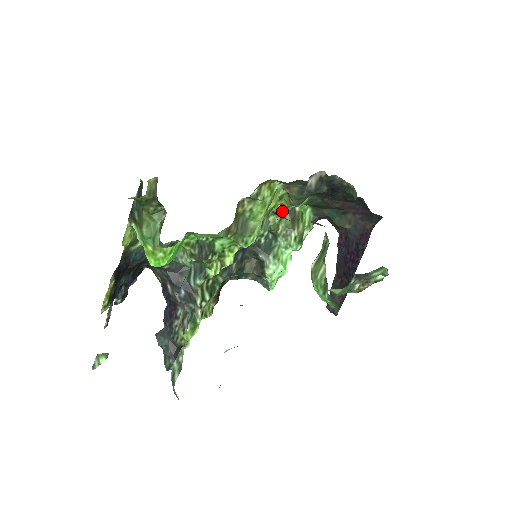
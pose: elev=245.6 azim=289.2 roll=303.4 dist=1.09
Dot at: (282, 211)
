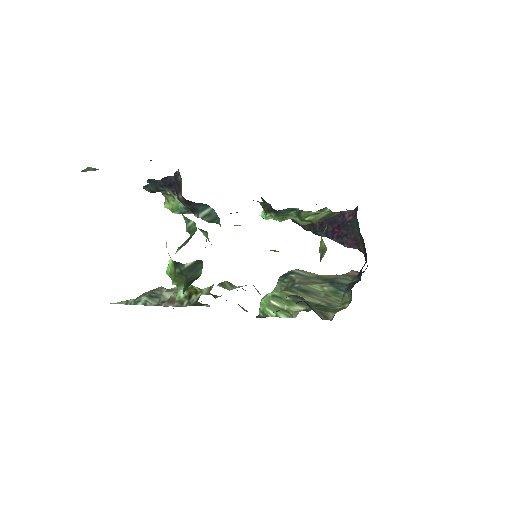
Dot at: (325, 210)
